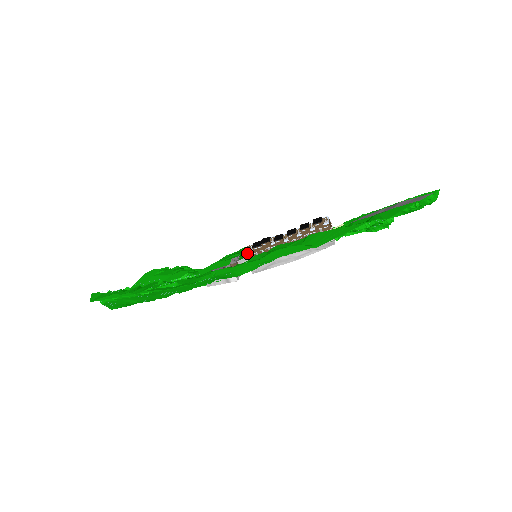
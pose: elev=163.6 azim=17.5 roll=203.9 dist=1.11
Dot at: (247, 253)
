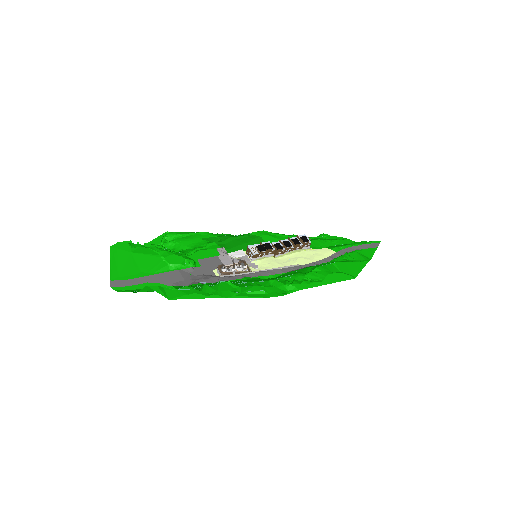
Dot at: (254, 254)
